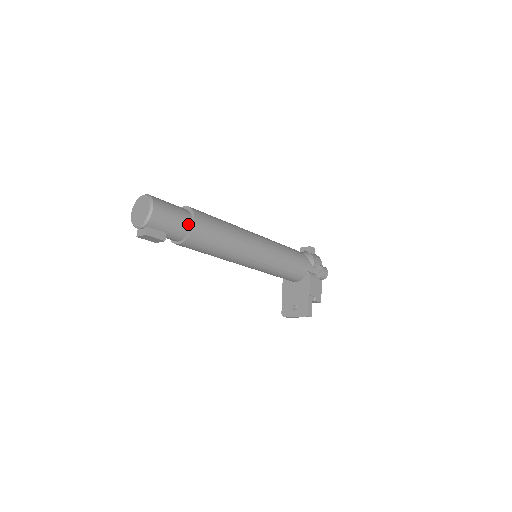
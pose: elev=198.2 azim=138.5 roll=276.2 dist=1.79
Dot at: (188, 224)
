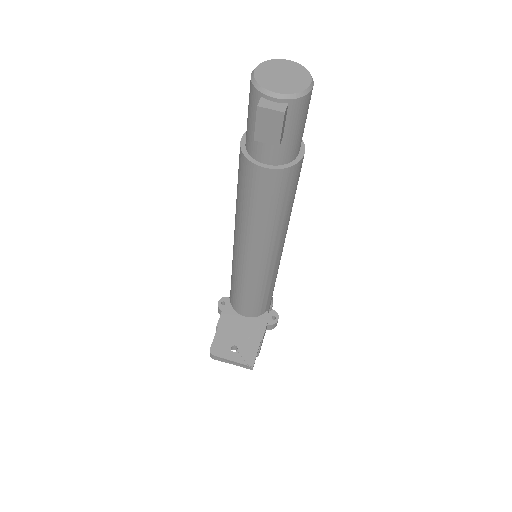
Dot at: (299, 150)
